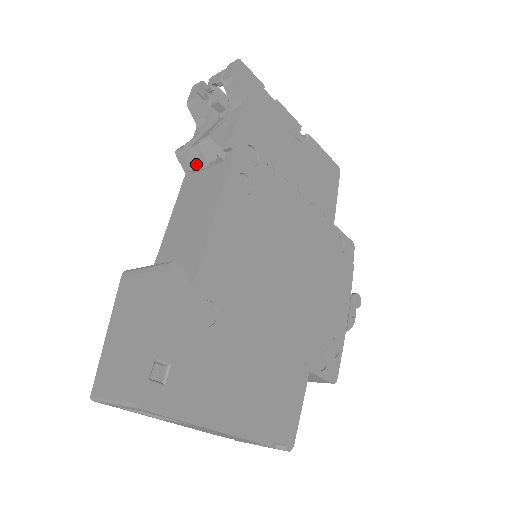
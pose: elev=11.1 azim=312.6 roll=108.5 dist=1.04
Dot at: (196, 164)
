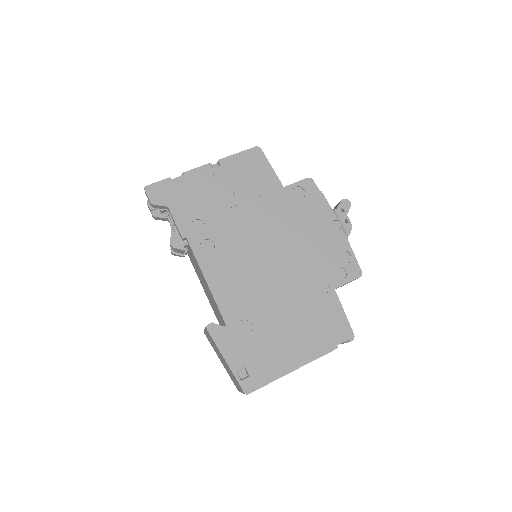
Dot at: (182, 254)
